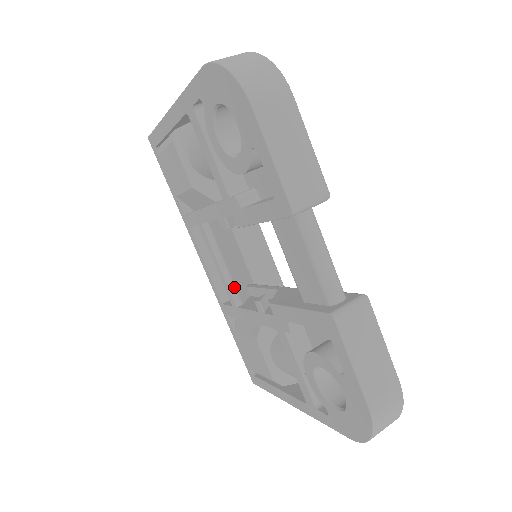
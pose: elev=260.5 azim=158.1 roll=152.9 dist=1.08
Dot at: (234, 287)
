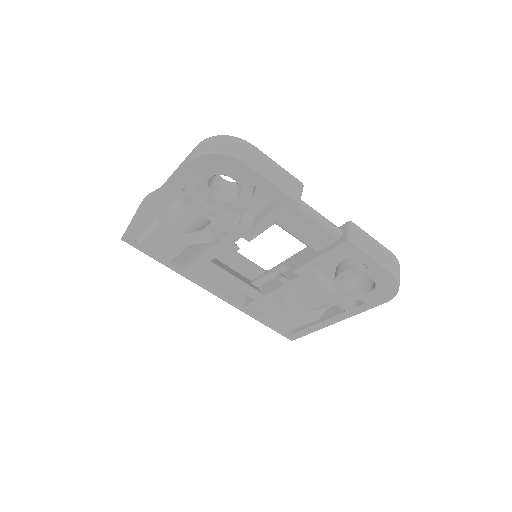
Dot at: (251, 287)
